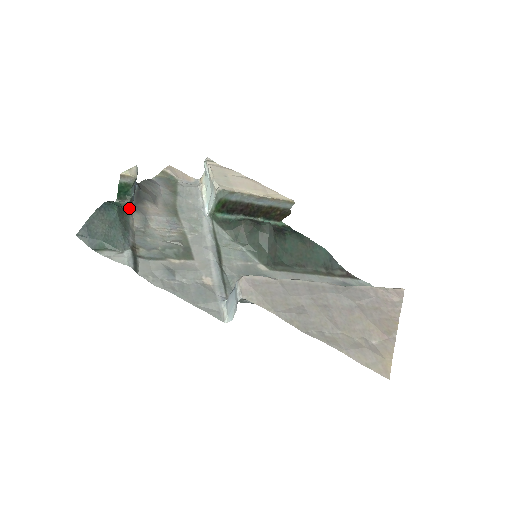
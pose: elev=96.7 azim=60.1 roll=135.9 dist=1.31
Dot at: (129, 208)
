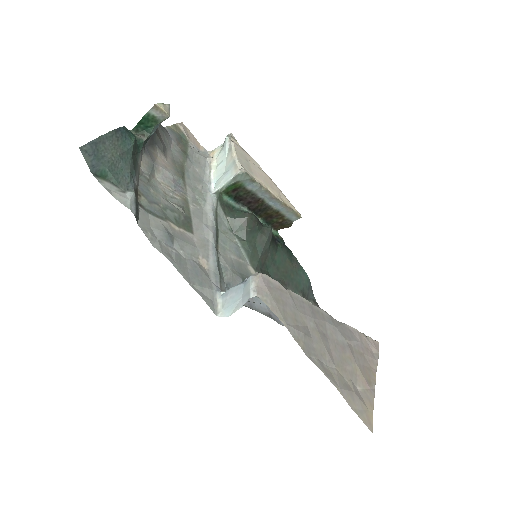
Dot at: (142, 146)
